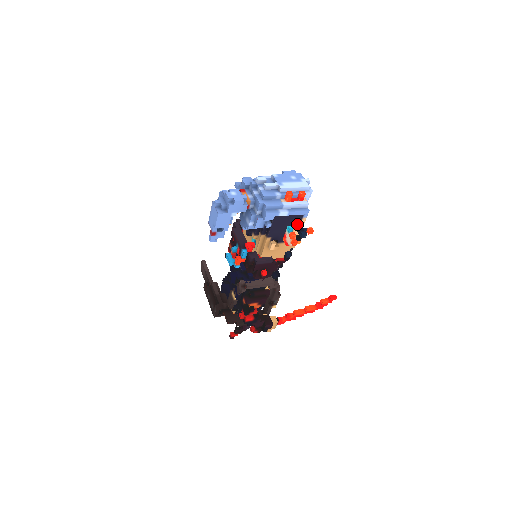
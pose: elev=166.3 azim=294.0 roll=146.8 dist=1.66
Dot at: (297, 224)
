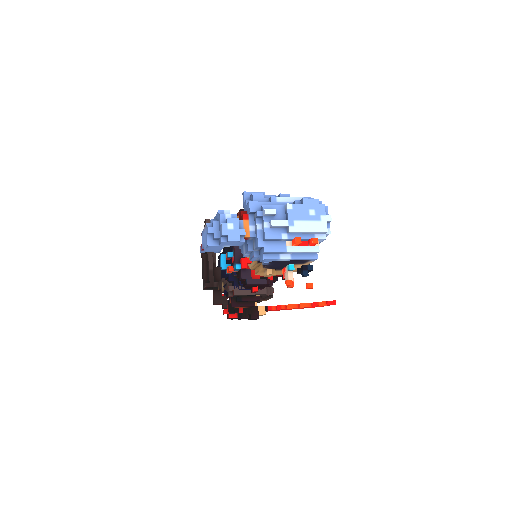
Dot at: (301, 263)
